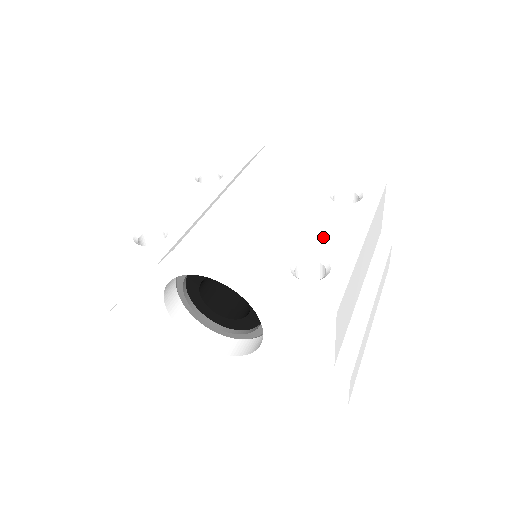
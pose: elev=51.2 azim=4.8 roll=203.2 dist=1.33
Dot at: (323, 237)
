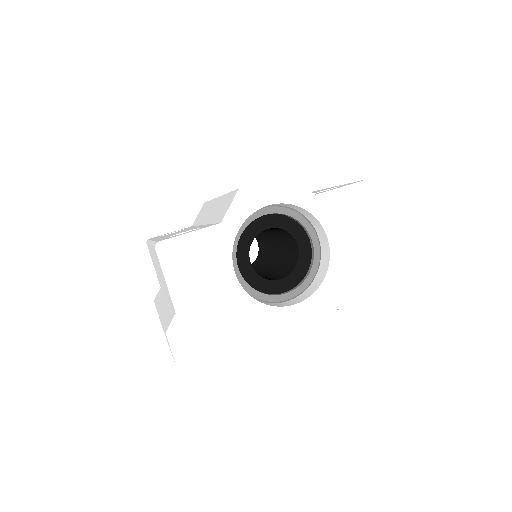
Dot at: occluded
